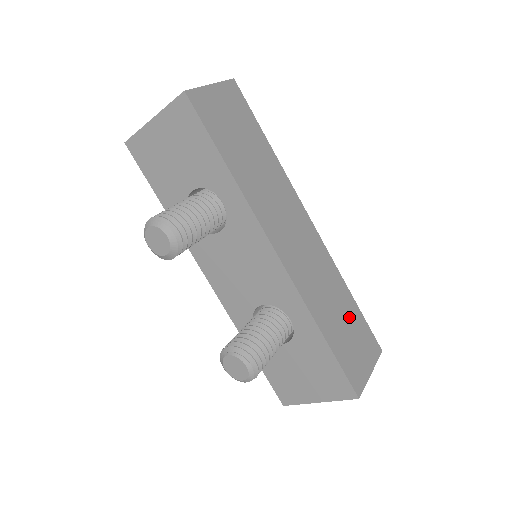
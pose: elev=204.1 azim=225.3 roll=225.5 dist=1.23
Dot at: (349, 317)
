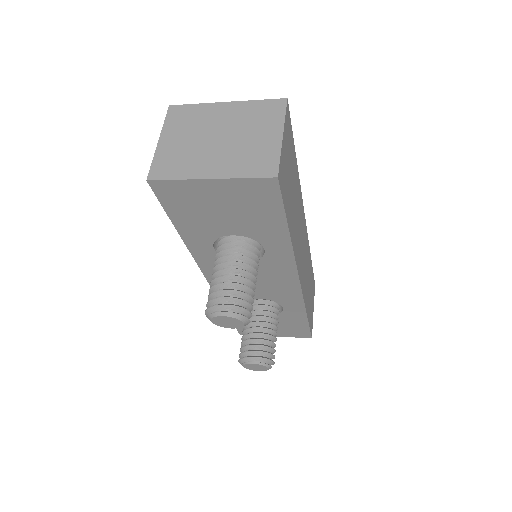
Dot at: occluded
